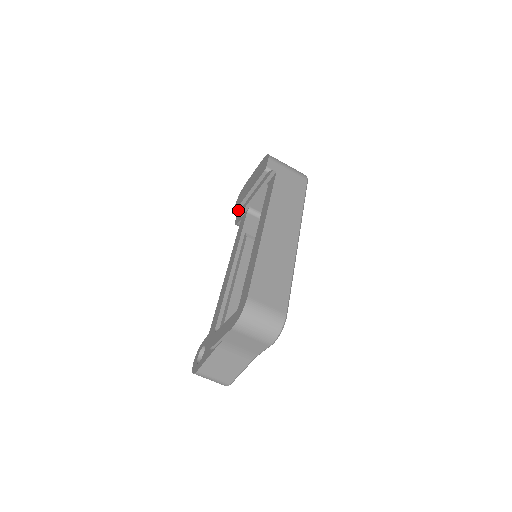
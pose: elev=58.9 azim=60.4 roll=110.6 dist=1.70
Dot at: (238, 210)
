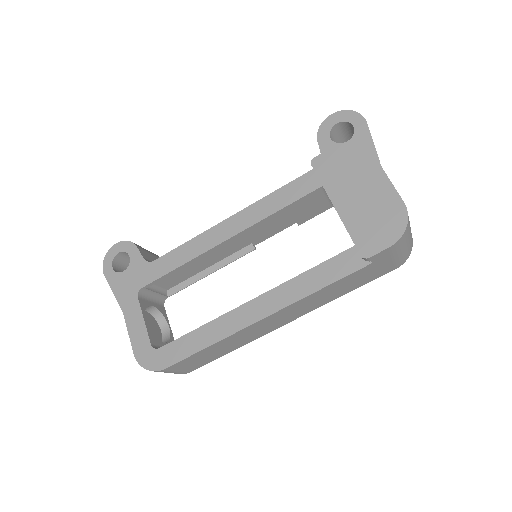
Dot at: (317, 175)
